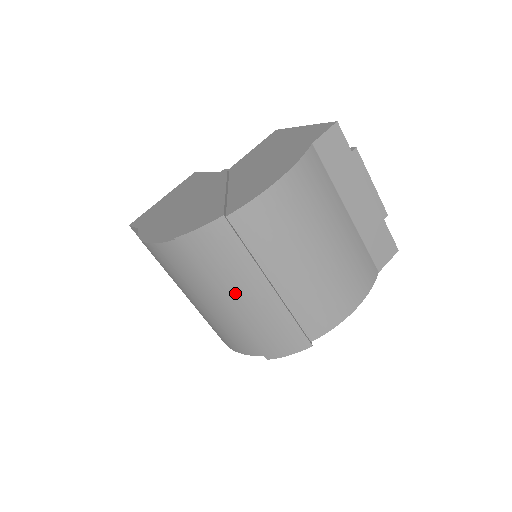
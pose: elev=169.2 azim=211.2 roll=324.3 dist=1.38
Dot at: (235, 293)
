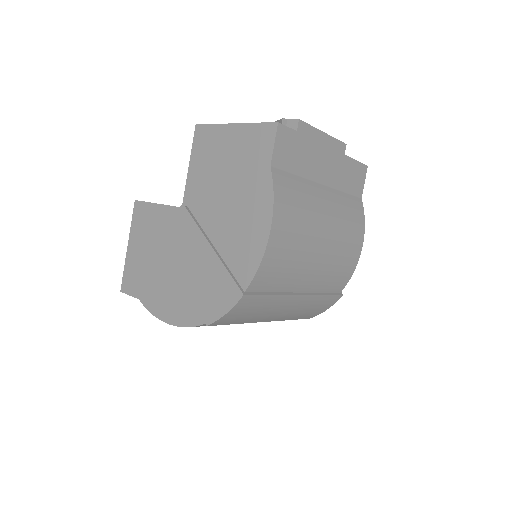
Dot at: (273, 315)
